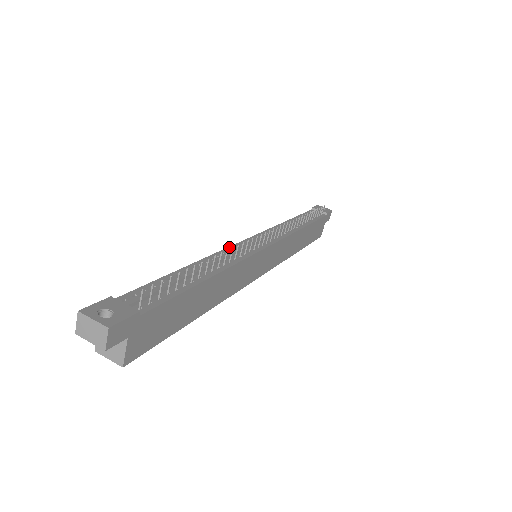
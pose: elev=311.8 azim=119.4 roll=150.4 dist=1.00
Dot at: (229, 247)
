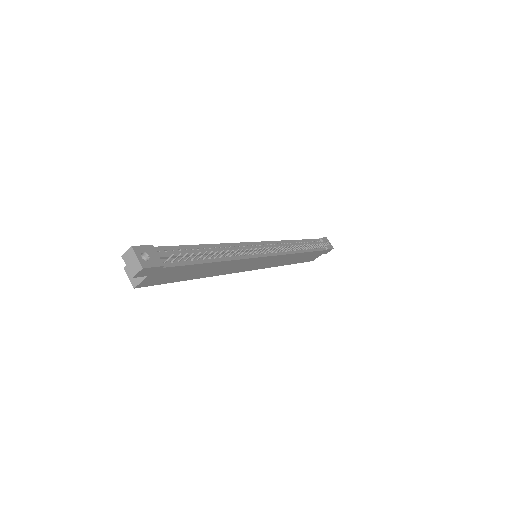
Dot at: (242, 243)
